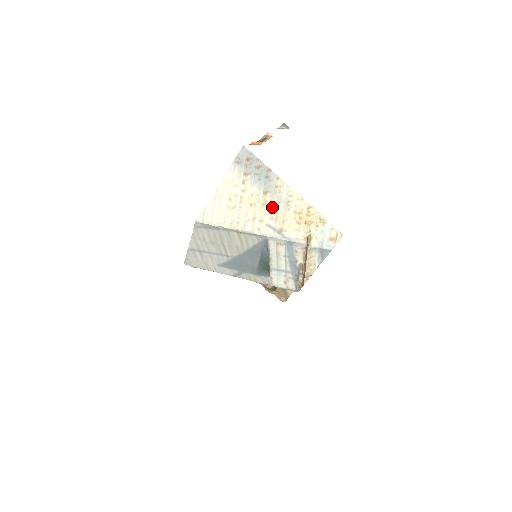
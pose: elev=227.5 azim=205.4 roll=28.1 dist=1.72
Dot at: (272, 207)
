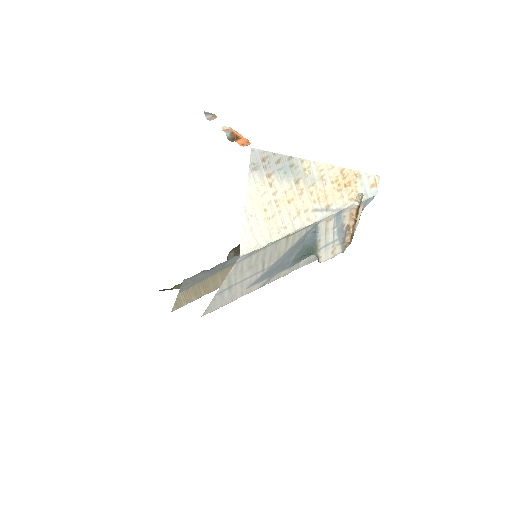
Dot at: (310, 191)
